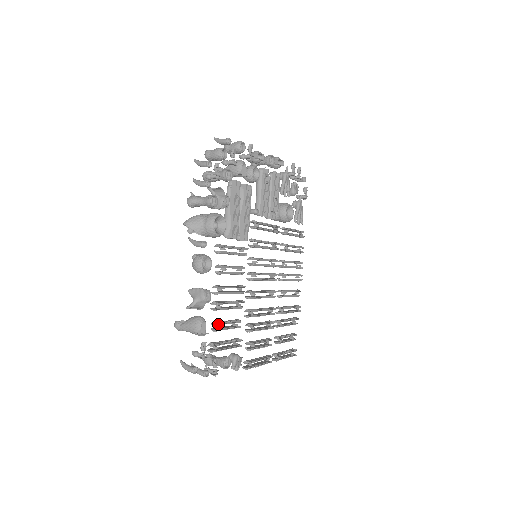
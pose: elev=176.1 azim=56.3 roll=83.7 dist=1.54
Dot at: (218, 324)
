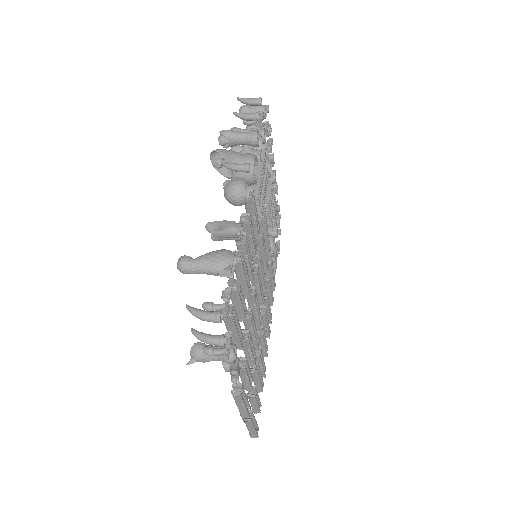
Dot at: (239, 283)
